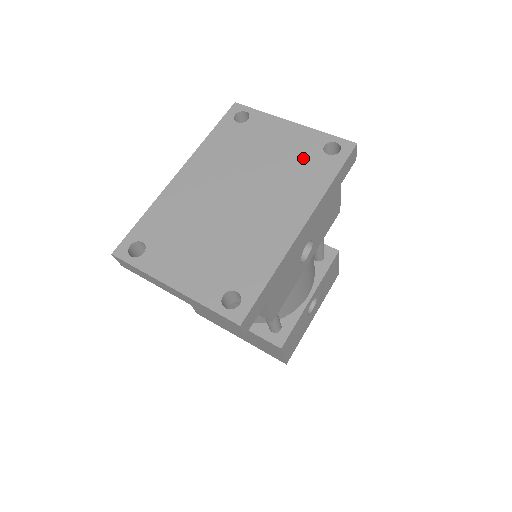
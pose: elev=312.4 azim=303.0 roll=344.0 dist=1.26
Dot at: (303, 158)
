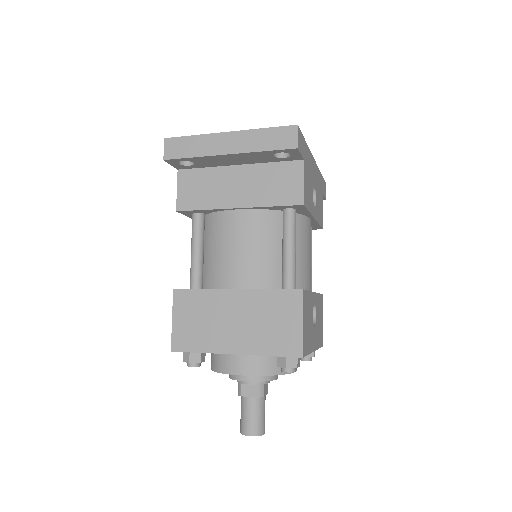
Dot at: occluded
